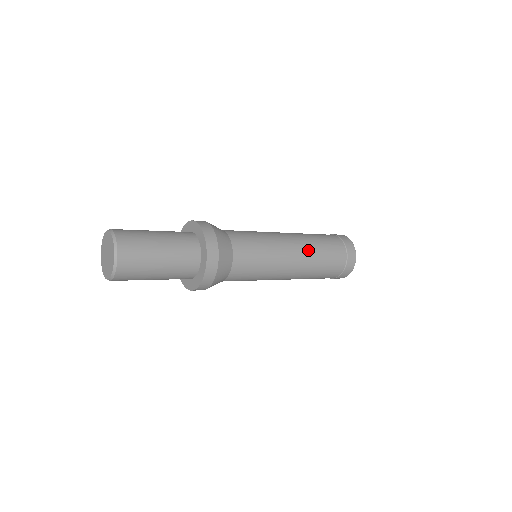
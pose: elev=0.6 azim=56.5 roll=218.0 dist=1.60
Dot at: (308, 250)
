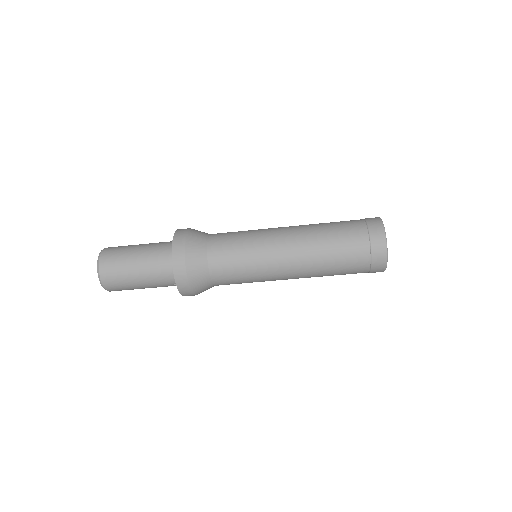
Dot at: (305, 225)
